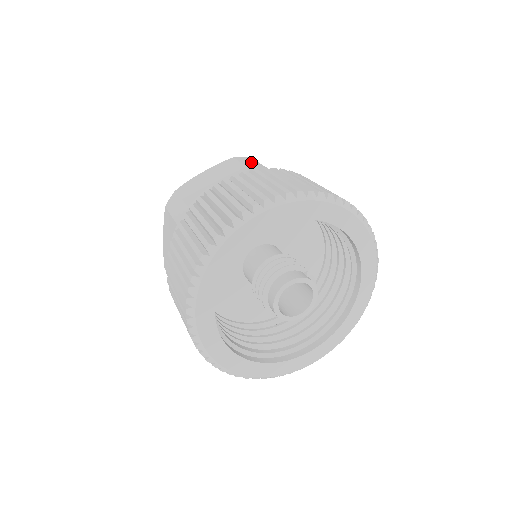
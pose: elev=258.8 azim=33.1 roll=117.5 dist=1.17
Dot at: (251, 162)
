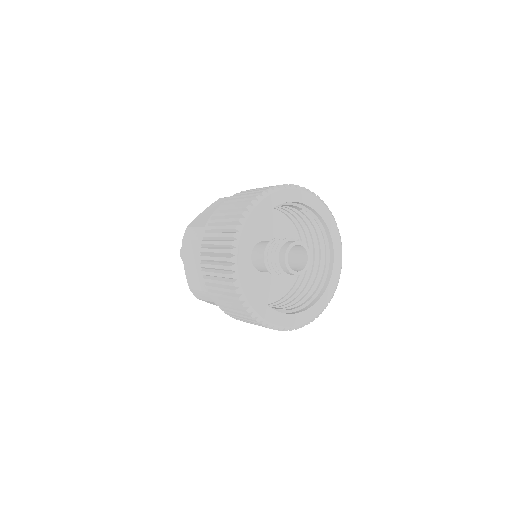
Dot at: occluded
